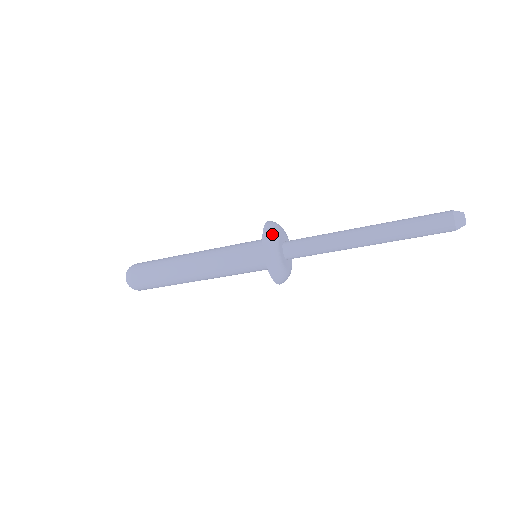
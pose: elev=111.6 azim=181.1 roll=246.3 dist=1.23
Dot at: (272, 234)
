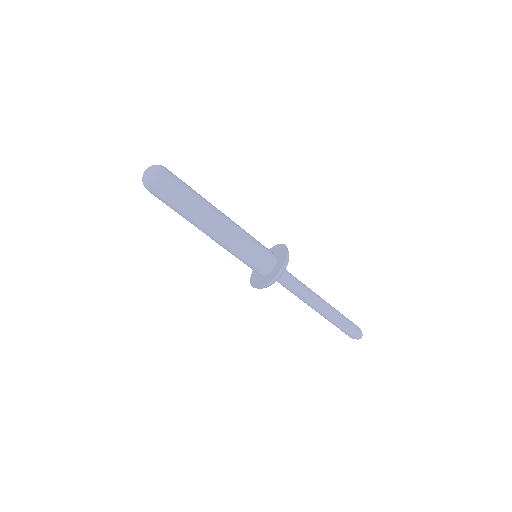
Dot at: occluded
